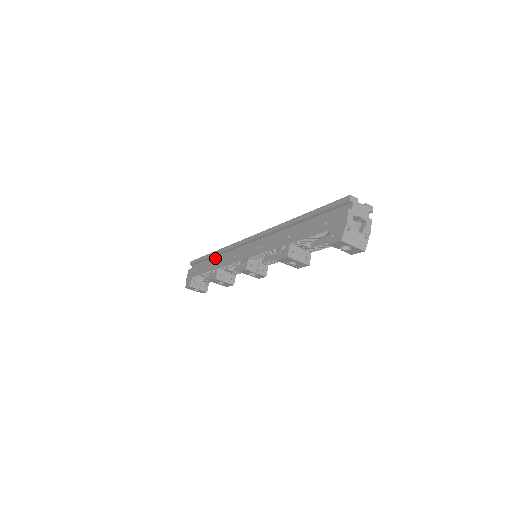
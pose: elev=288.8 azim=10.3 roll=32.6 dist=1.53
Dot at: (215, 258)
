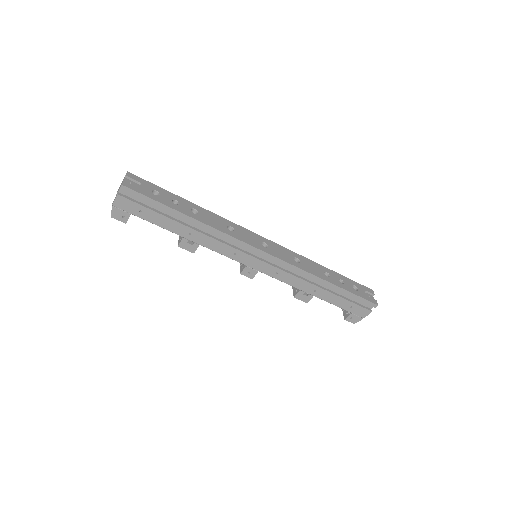
Dot at: (190, 222)
